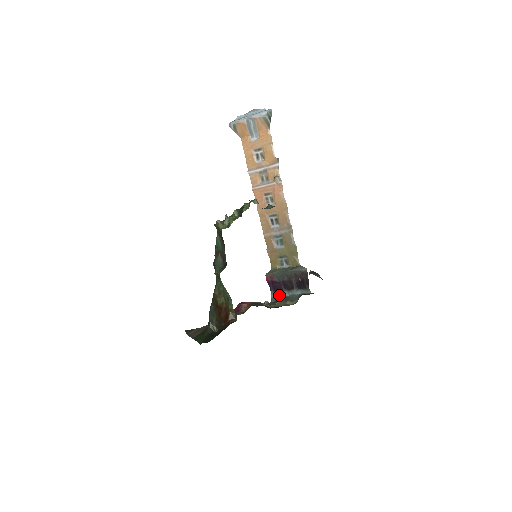
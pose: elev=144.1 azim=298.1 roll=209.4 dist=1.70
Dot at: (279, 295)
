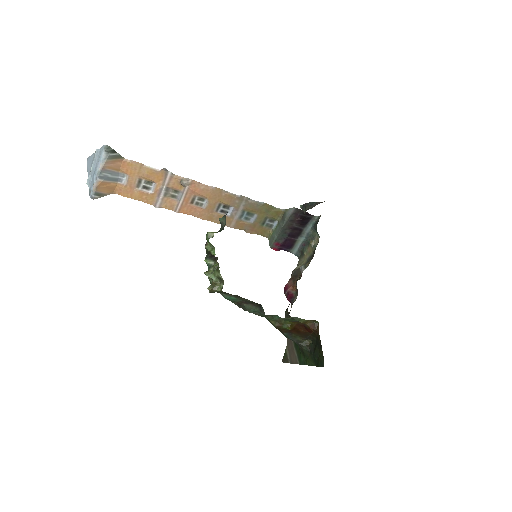
Dot at: (298, 246)
